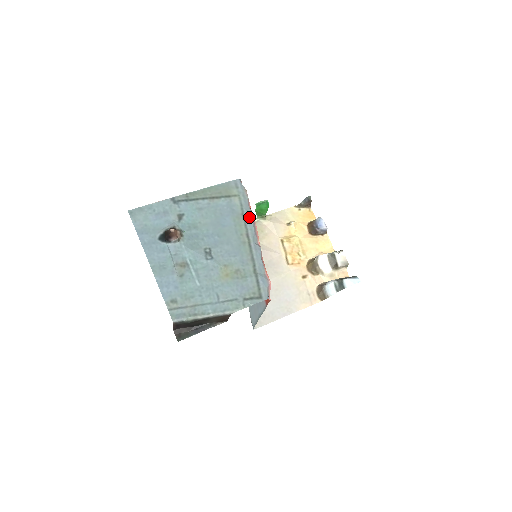
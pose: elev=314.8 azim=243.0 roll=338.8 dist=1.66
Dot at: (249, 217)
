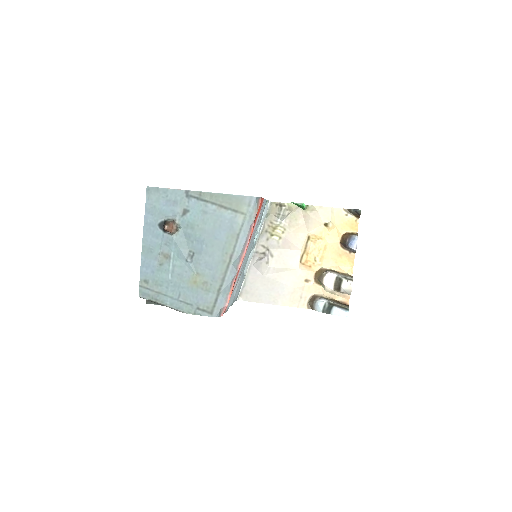
Dot at: (243, 240)
